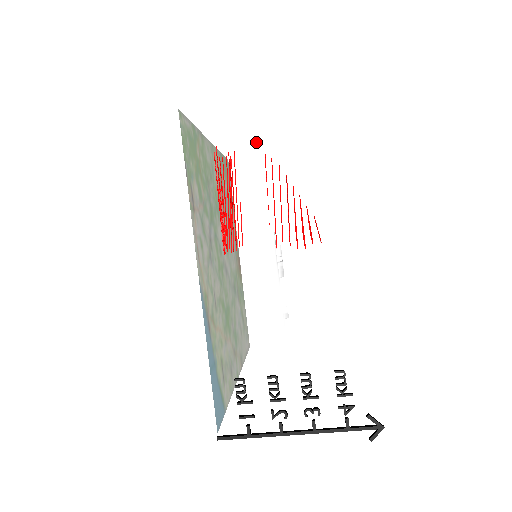
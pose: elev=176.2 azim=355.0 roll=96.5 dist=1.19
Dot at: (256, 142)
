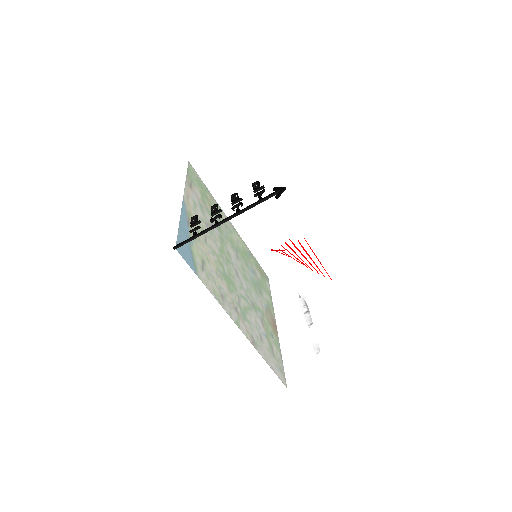
Dot at: (247, 194)
